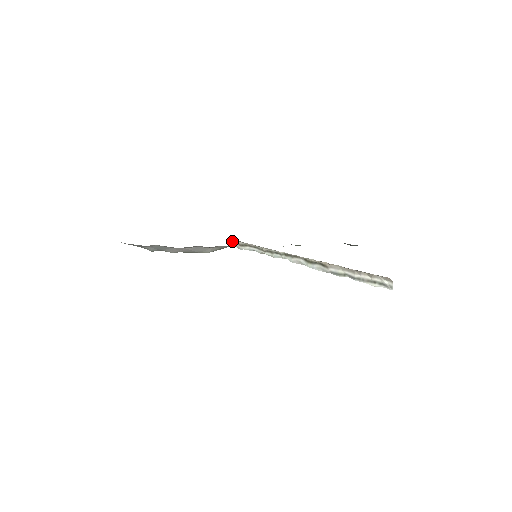
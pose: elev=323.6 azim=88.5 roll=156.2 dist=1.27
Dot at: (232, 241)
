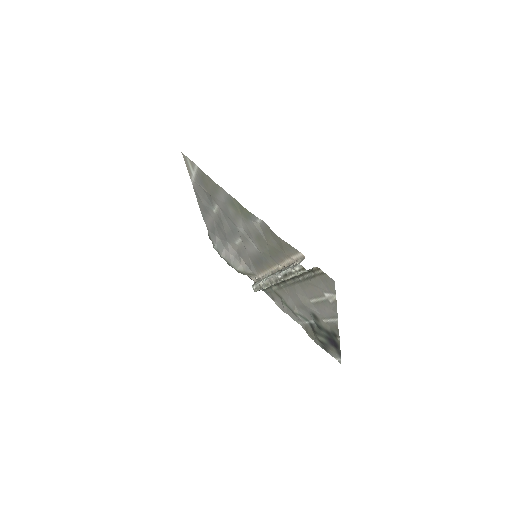
Dot at: (254, 283)
